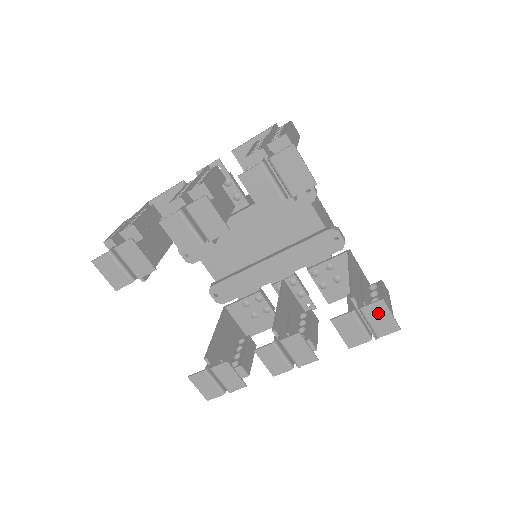
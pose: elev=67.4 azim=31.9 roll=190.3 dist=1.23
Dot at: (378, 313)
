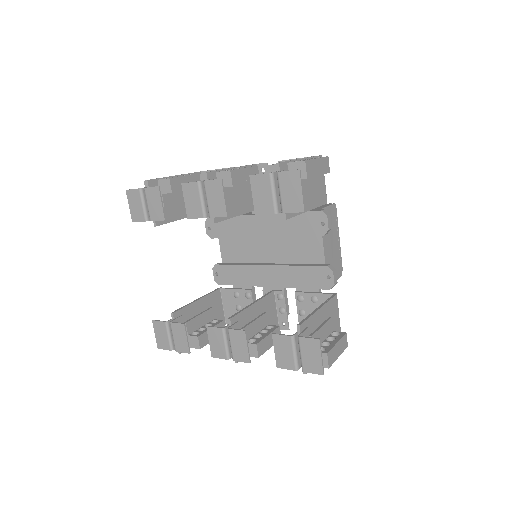
Dot at: (311, 349)
